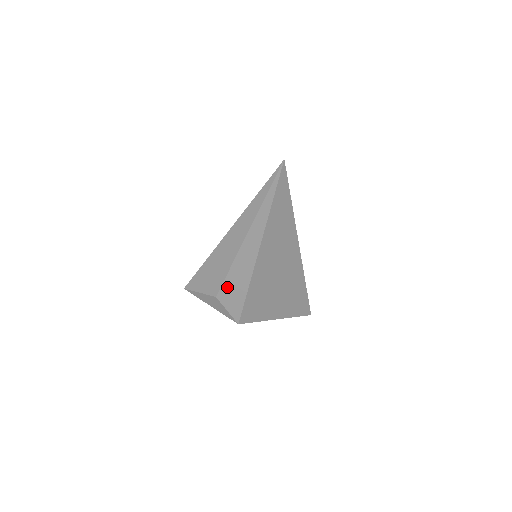
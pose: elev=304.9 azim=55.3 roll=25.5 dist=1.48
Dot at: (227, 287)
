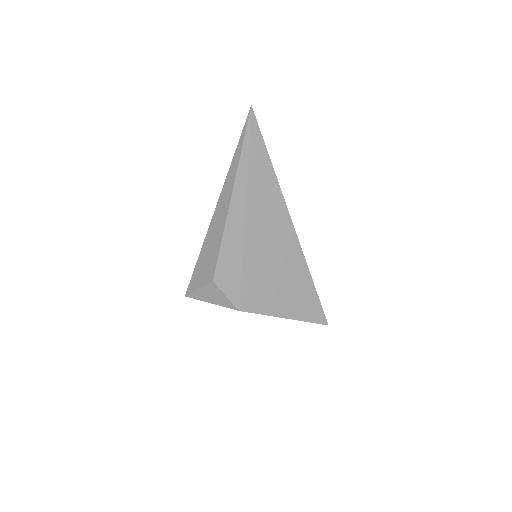
Dot at: (222, 264)
